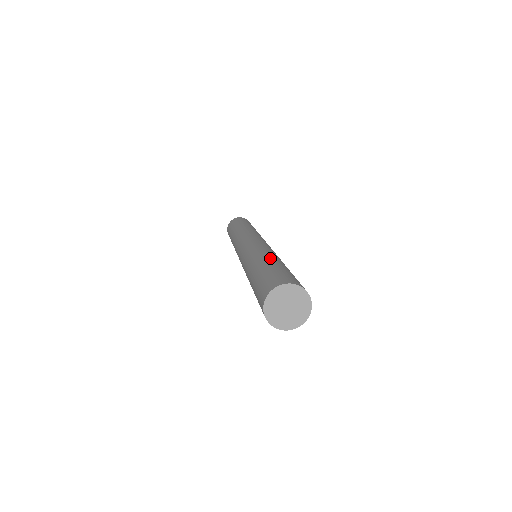
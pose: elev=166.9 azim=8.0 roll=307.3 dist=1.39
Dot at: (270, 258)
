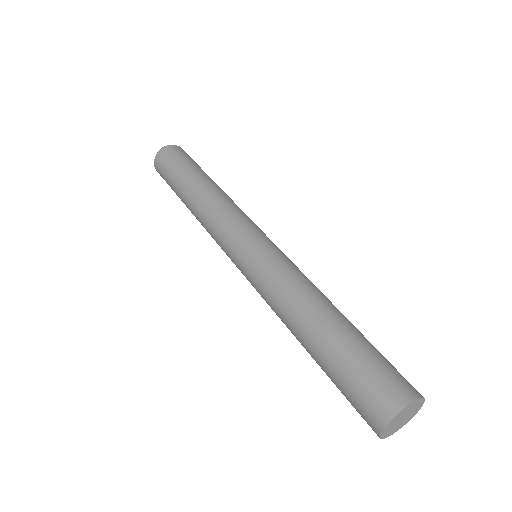
Dot at: (310, 325)
